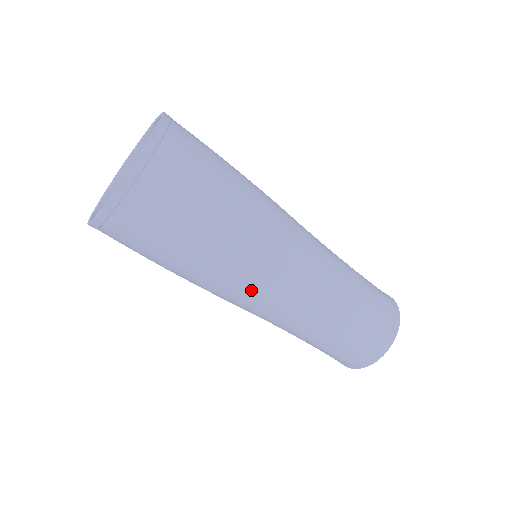
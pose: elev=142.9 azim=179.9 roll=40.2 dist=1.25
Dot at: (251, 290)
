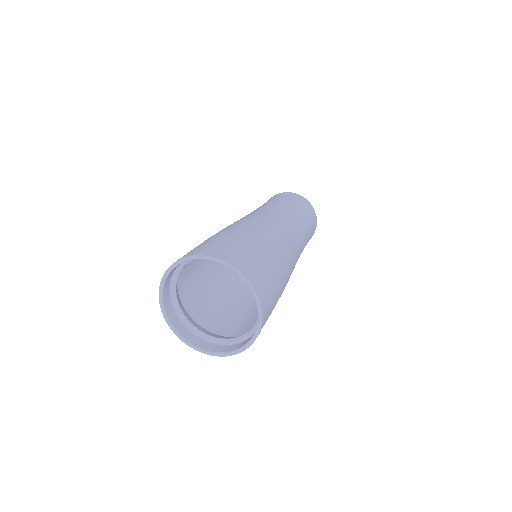
Dot at: occluded
